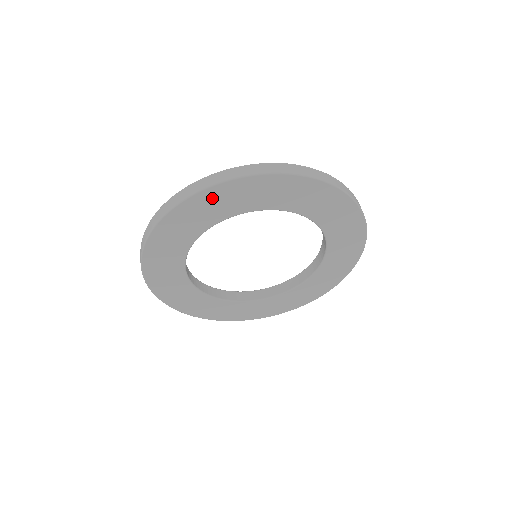
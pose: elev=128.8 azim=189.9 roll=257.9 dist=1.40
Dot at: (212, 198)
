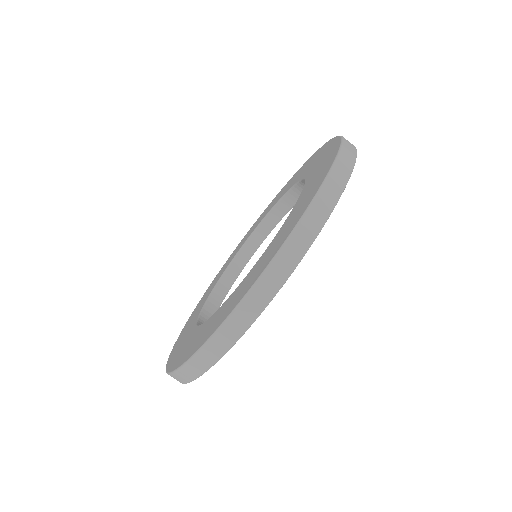
Dot at: occluded
